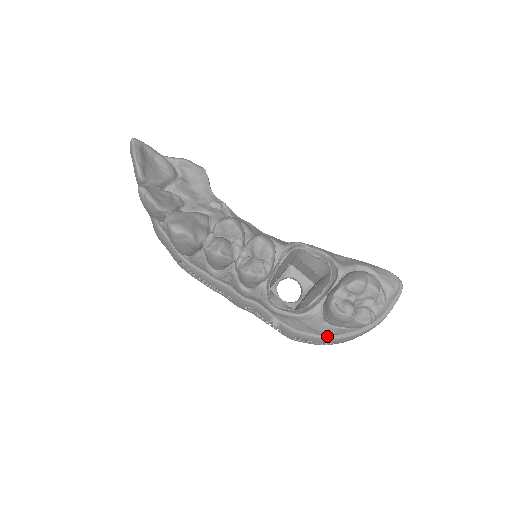
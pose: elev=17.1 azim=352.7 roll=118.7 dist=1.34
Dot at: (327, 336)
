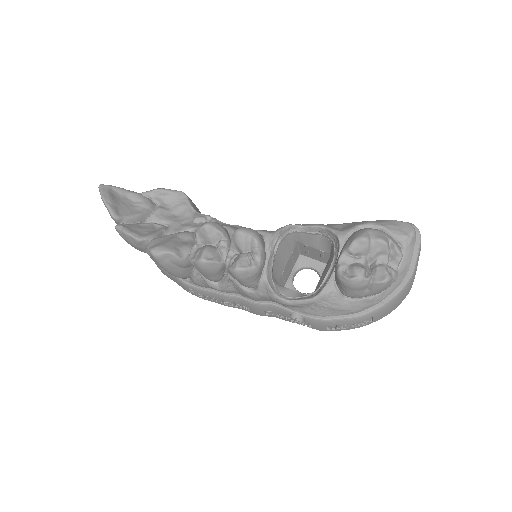
Dot at: (357, 313)
